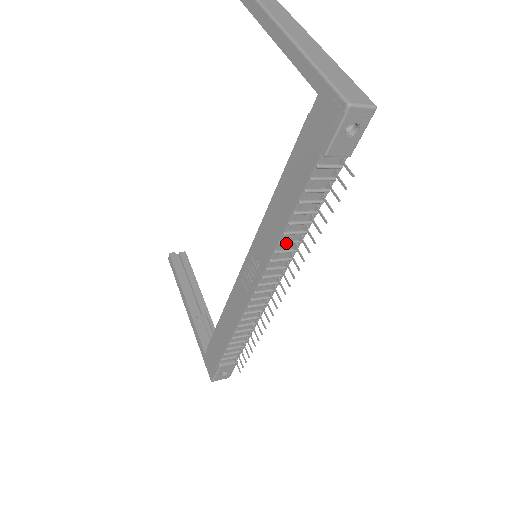
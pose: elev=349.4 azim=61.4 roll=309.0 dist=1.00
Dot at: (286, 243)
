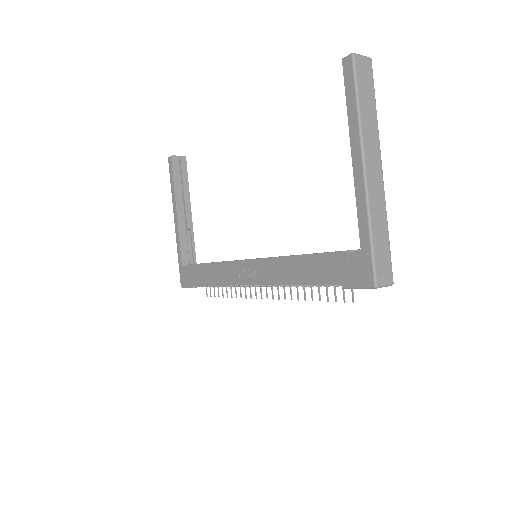
Dot at: (285, 286)
